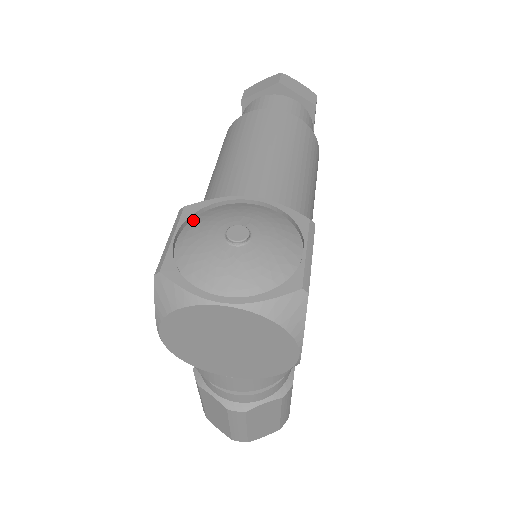
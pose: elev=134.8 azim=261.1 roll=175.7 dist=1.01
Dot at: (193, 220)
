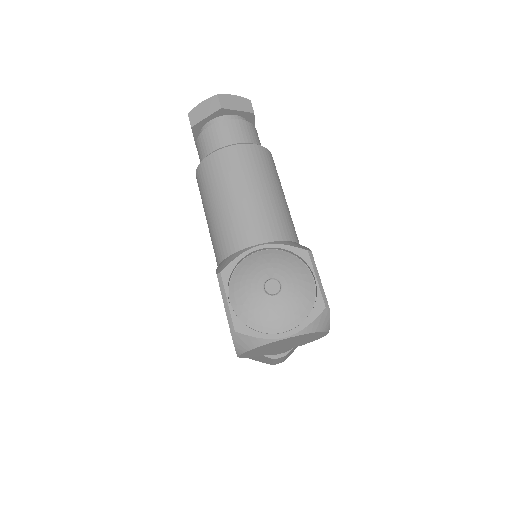
Dot at: (232, 281)
